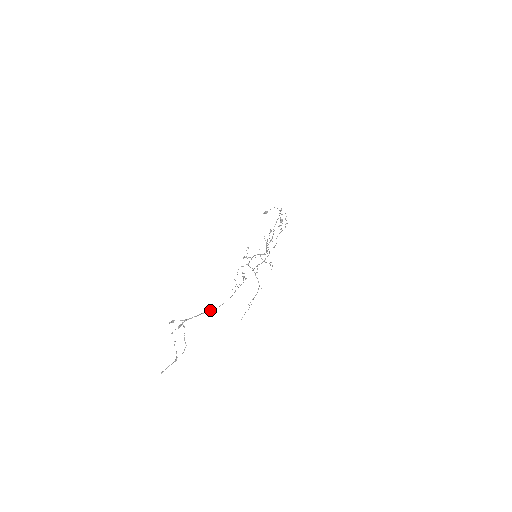
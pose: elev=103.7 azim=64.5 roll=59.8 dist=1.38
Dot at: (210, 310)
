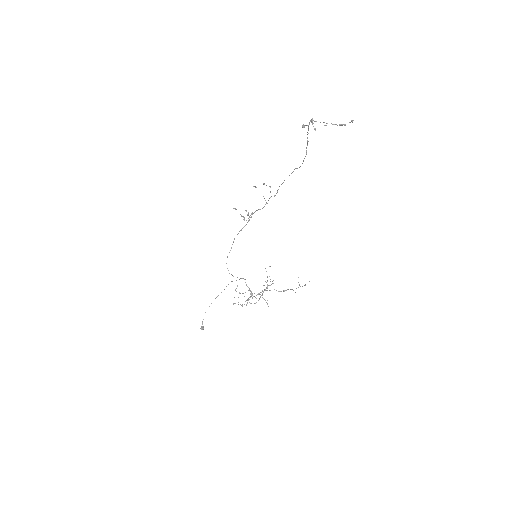
Dot at: (306, 147)
